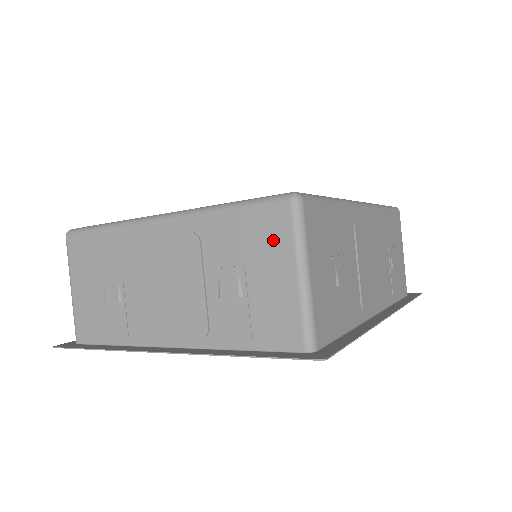
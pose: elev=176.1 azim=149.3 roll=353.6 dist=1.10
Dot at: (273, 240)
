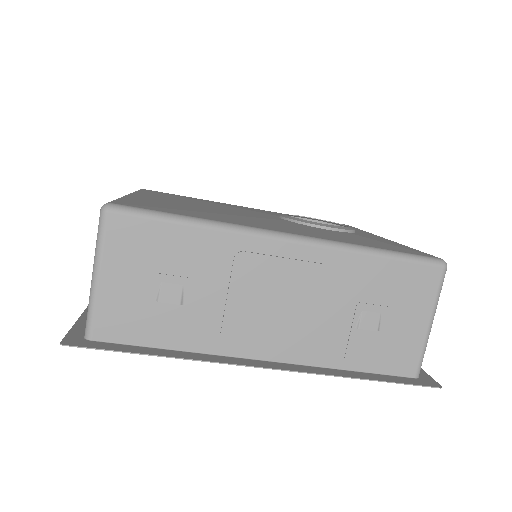
Dot at: occluded
